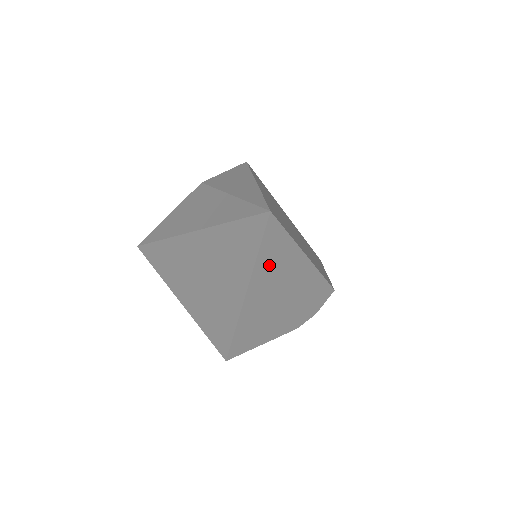
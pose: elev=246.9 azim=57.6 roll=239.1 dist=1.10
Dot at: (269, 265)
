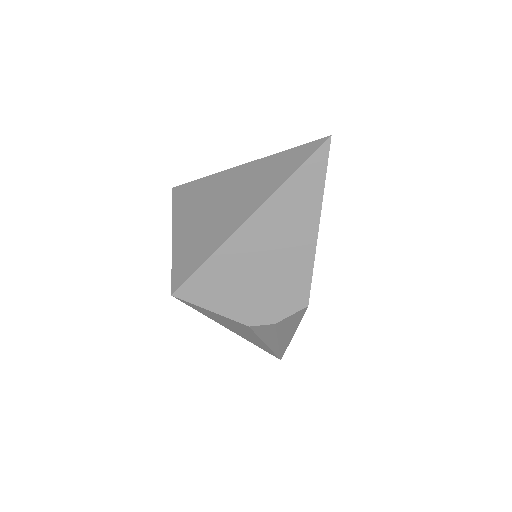
Dot at: (290, 199)
